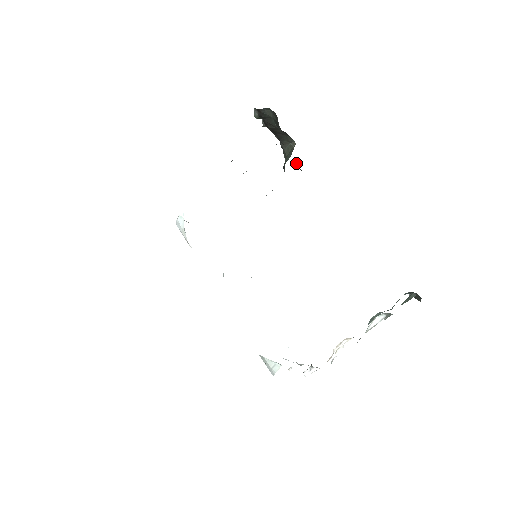
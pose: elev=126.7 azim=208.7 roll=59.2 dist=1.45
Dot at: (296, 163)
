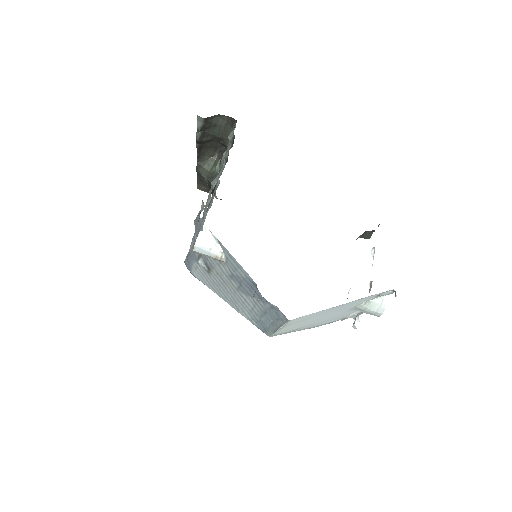
Dot at: (201, 184)
